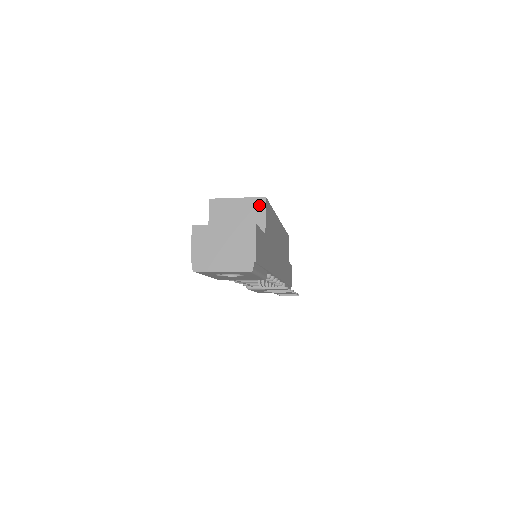
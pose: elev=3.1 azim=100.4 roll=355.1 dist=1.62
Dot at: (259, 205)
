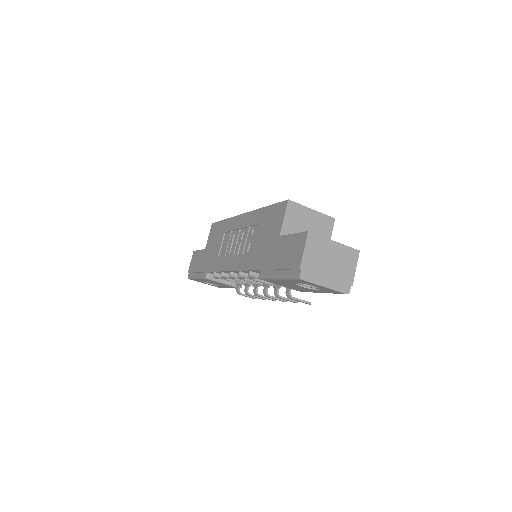
Dot at: (329, 224)
